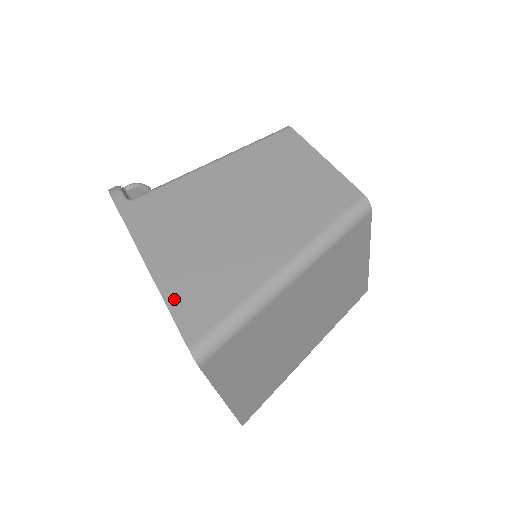
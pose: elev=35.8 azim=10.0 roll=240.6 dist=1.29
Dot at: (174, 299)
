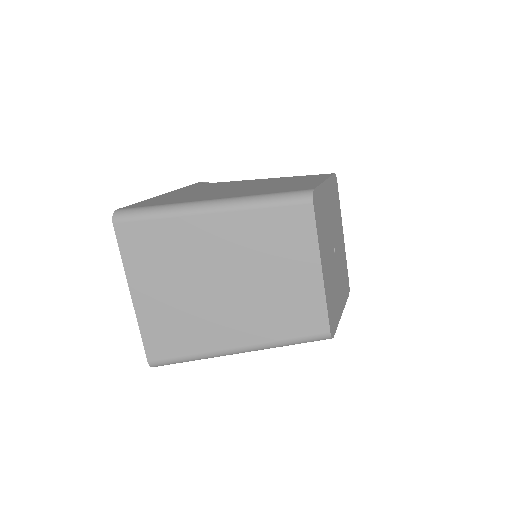
Dot at: (147, 201)
